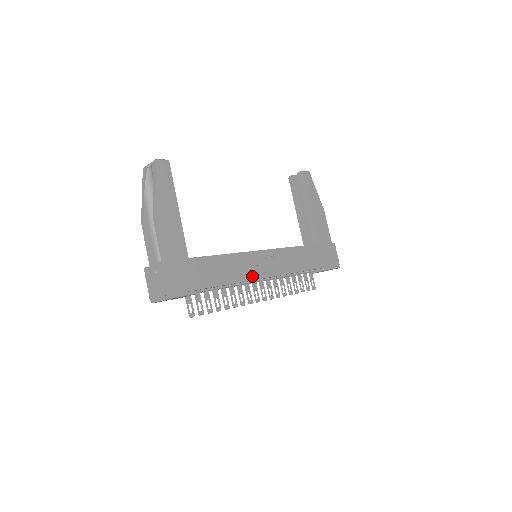
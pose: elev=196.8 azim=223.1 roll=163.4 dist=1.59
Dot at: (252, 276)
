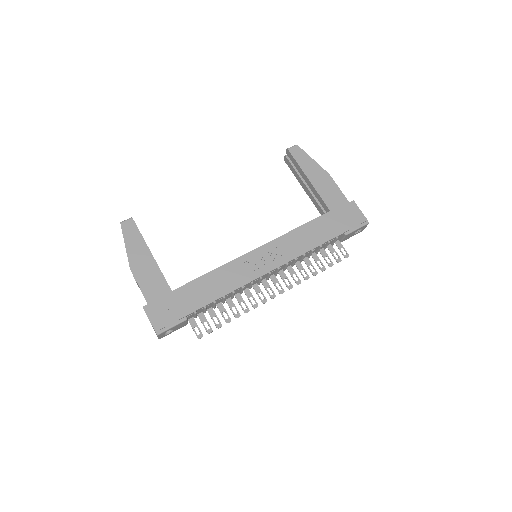
Dot at: (247, 279)
